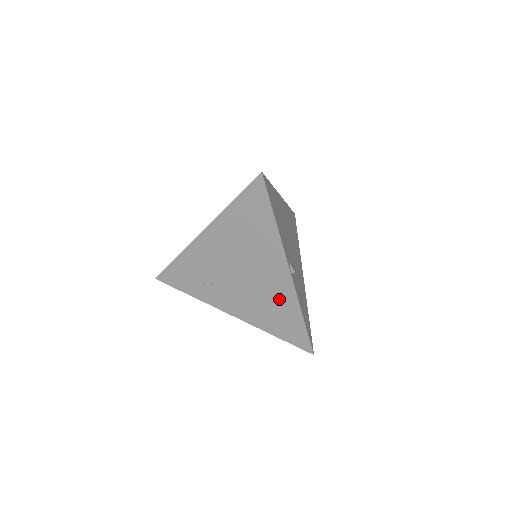
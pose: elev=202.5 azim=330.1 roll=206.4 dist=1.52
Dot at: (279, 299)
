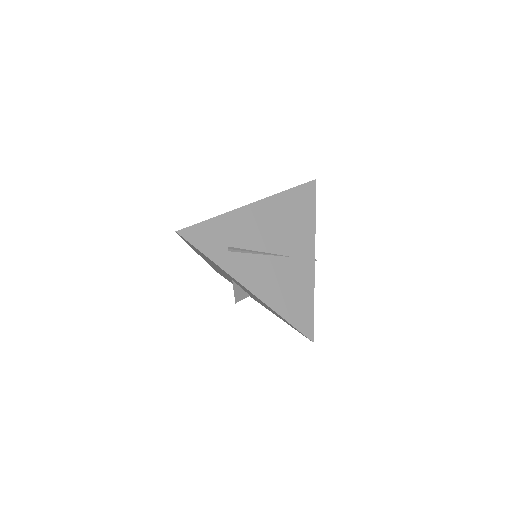
Dot at: (300, 281)
